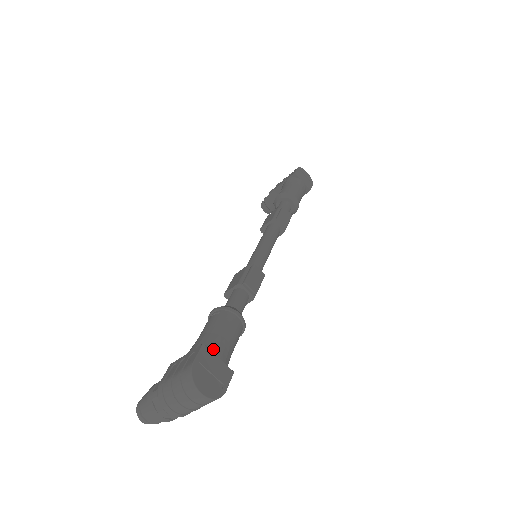
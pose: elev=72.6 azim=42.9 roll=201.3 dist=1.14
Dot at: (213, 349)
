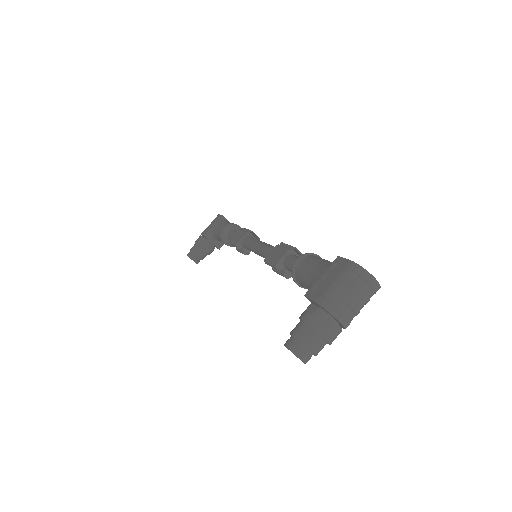
Dot at: occluded
